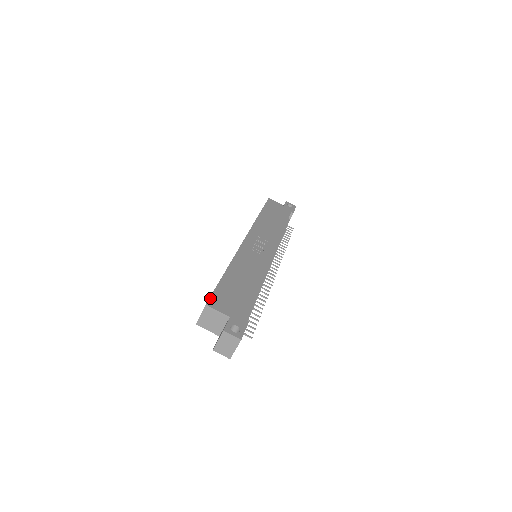
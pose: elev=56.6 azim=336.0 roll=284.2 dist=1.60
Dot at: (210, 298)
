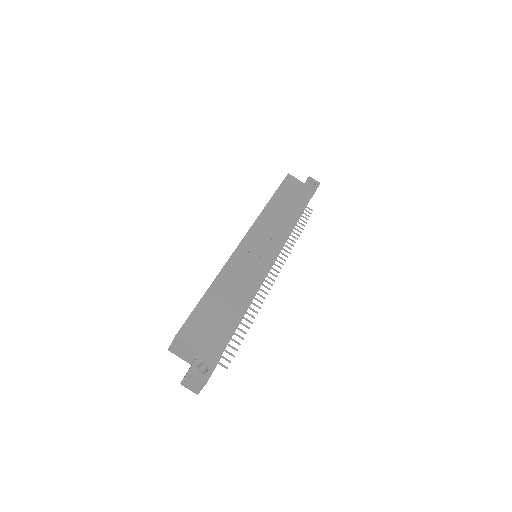
Dot at: (182, 327)
